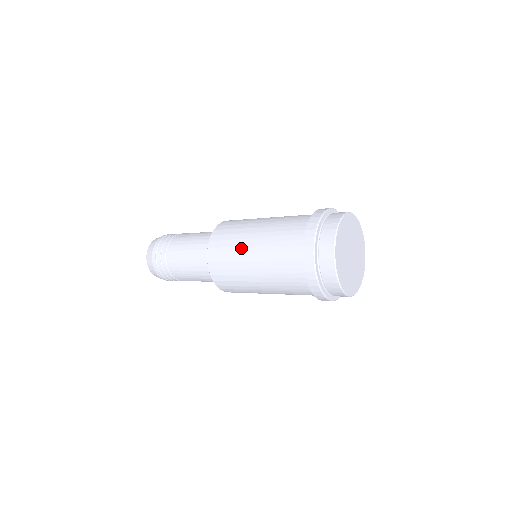
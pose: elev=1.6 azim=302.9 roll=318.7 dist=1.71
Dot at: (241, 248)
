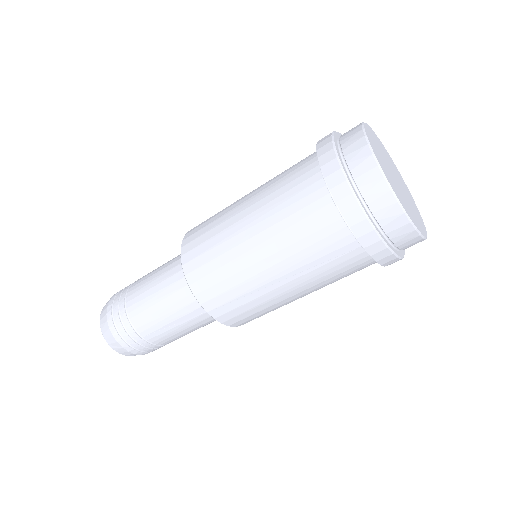
Dot at: (230, 207)
